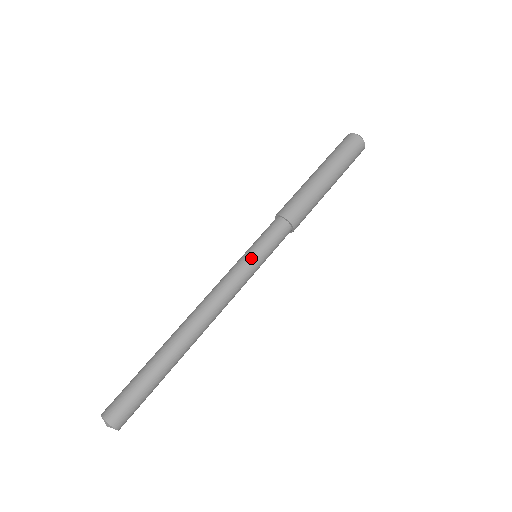
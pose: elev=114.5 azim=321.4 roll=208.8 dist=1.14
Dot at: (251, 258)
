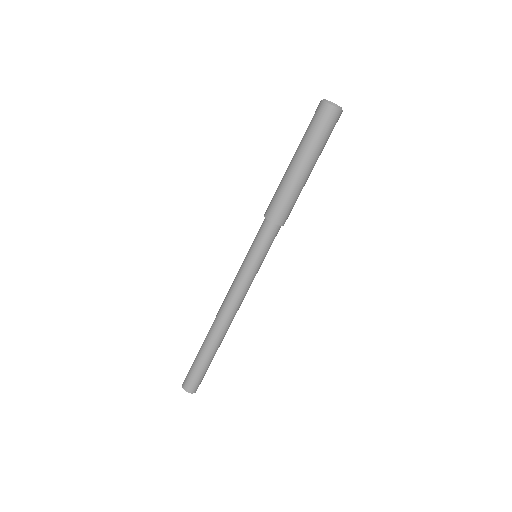
Dot at: (250, 264)
